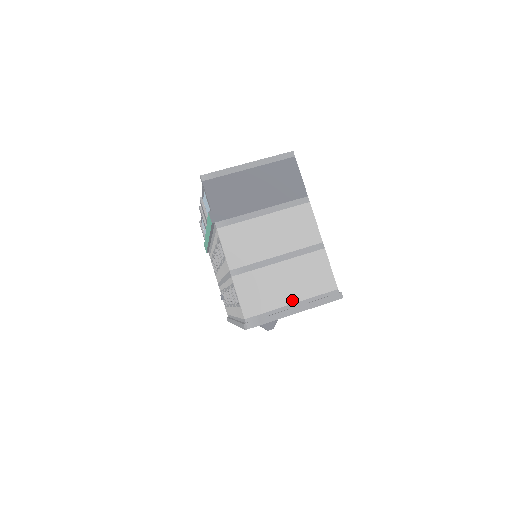
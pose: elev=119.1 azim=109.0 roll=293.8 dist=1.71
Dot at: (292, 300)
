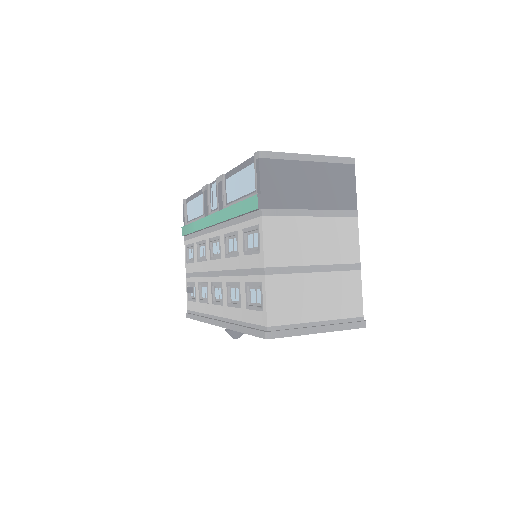
Dot at: (319, 317)
